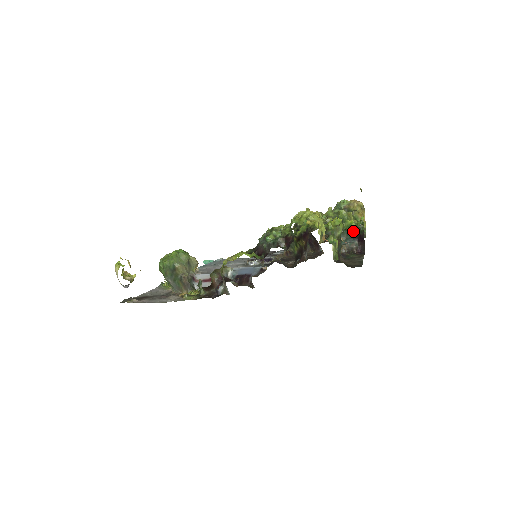
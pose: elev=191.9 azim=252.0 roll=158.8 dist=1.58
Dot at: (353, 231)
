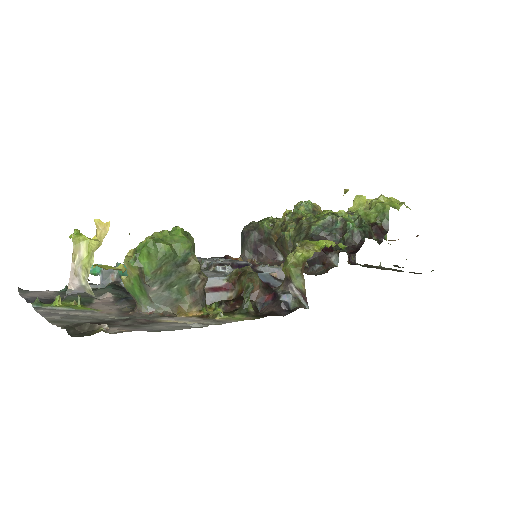
Dot at: occluded
